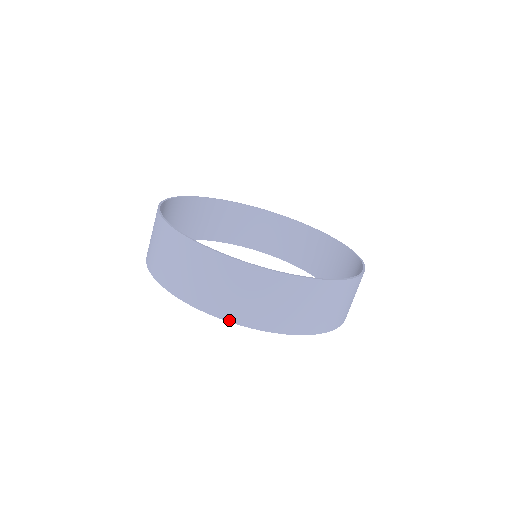
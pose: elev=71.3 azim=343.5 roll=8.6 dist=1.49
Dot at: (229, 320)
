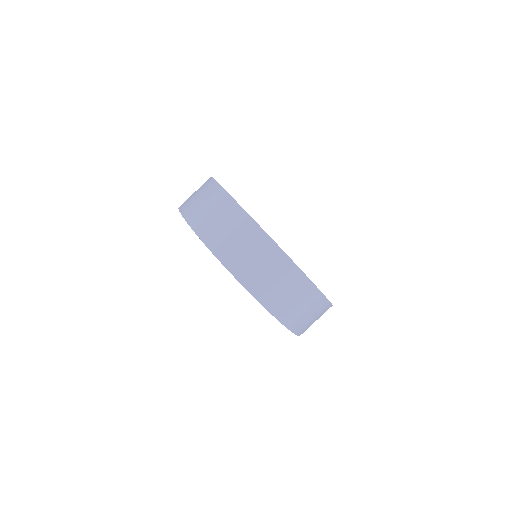
Dot at: (268, 309)
